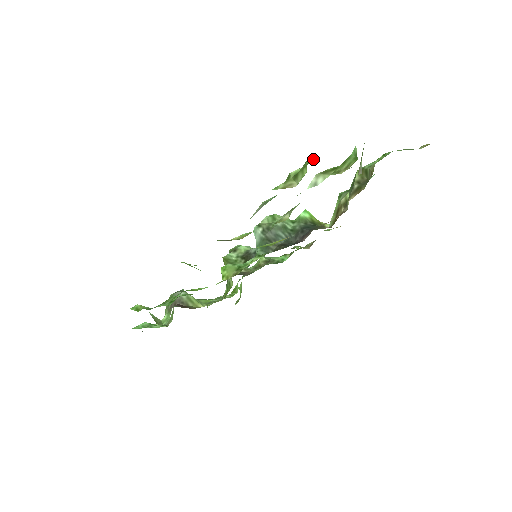
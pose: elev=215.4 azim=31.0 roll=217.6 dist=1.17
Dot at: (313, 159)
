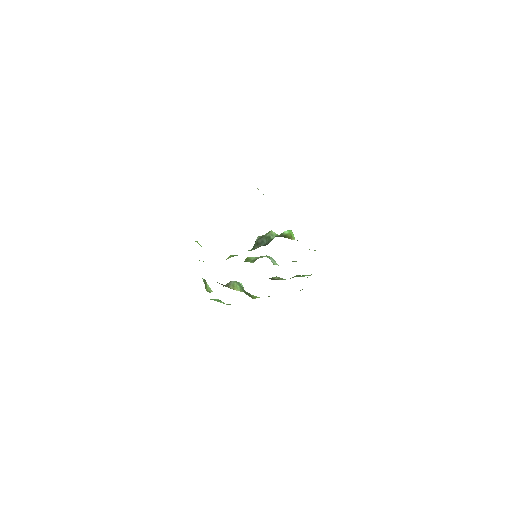
Dot at: occluded
